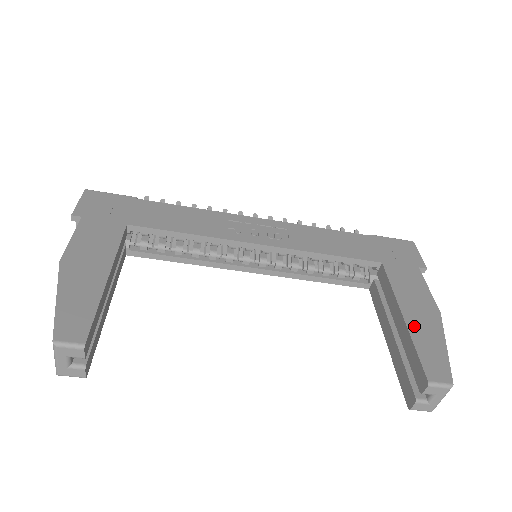
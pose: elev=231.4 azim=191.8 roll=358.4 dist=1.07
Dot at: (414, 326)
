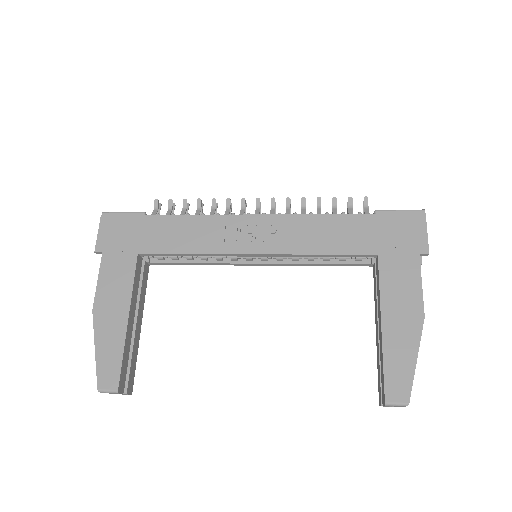
Dot at: (390, 339)
